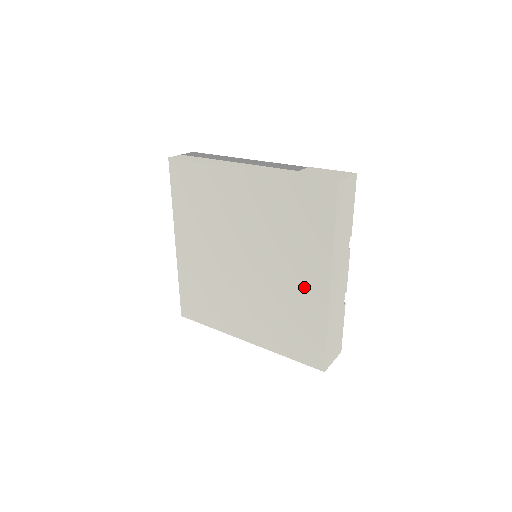
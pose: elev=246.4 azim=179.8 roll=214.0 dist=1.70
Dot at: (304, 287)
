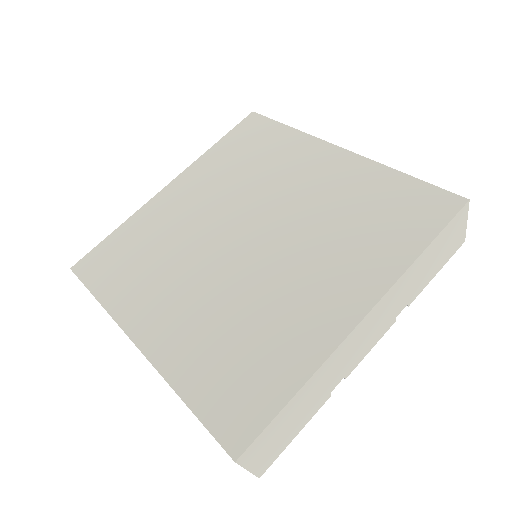
Dot at: (316, 302)
